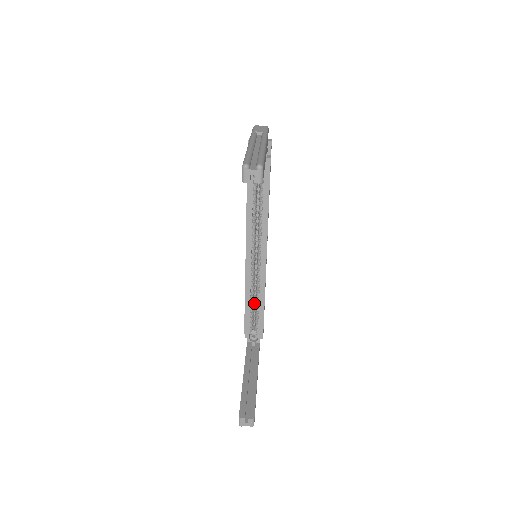
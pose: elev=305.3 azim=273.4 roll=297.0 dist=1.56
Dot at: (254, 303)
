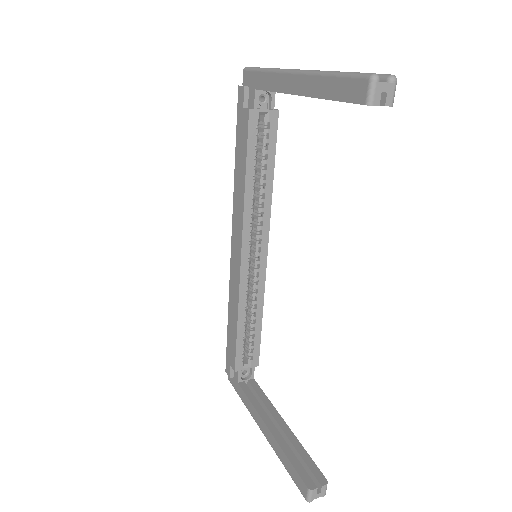
Dot at: occluded
